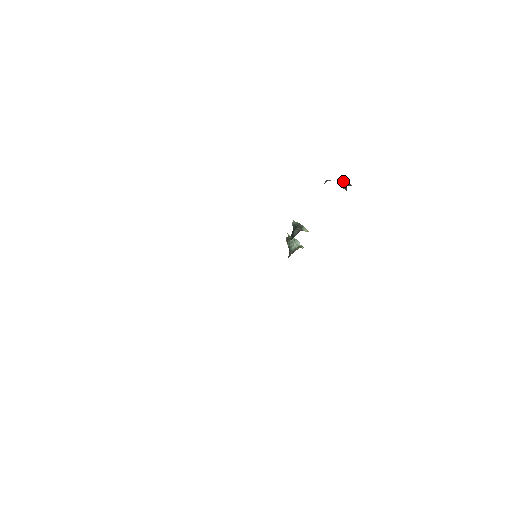
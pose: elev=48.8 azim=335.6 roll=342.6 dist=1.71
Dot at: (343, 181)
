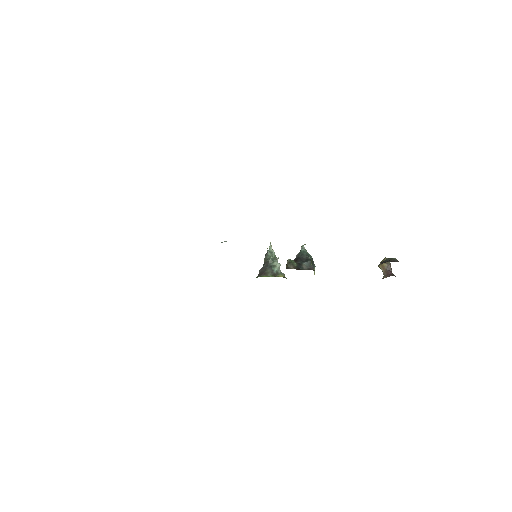
Dot at: (389, 264)
